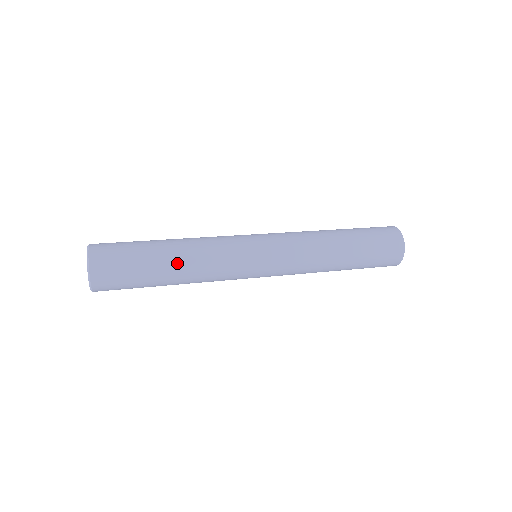
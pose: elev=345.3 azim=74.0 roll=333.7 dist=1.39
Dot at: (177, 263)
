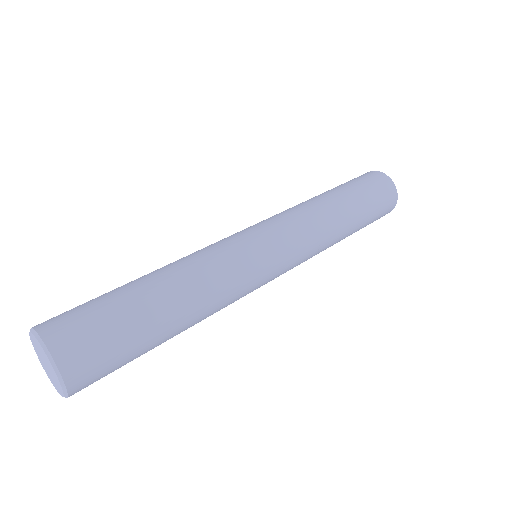
Dot at: (177, 299)
